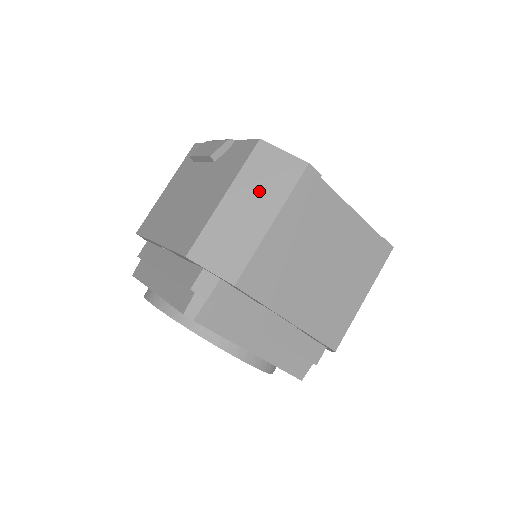
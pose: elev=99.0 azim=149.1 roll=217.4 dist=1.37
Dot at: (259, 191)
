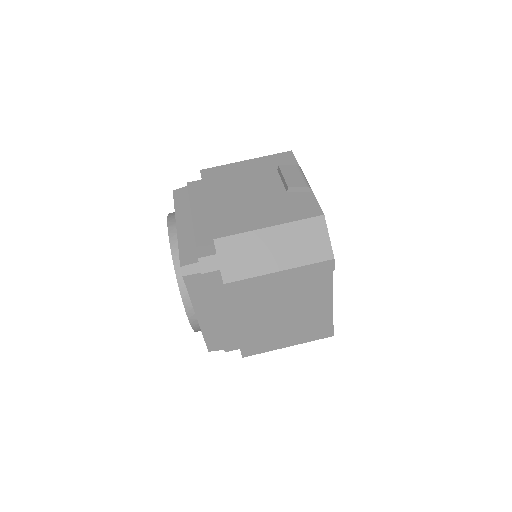
Dot at: (291, 245)
